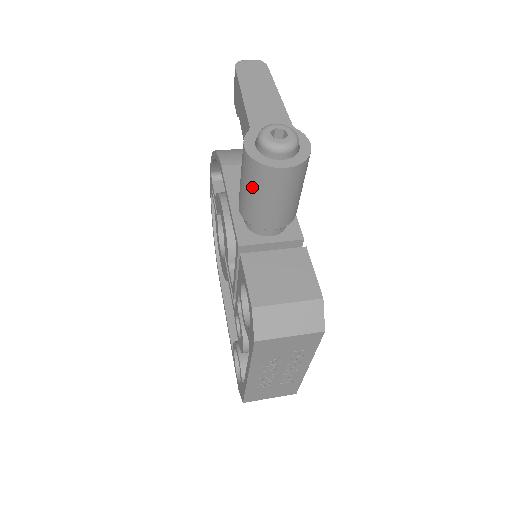
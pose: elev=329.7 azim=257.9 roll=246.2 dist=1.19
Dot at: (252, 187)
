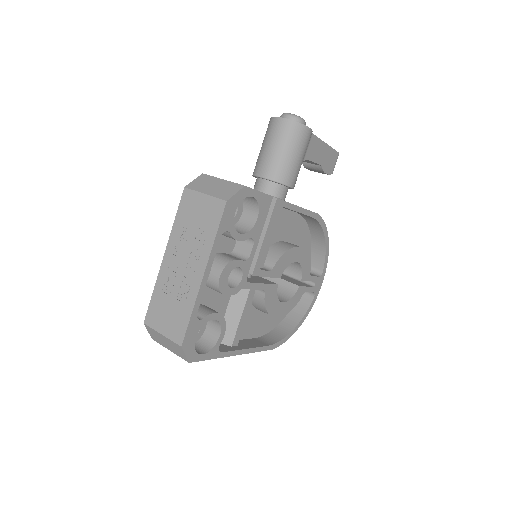
Dot at: (263, 140)
